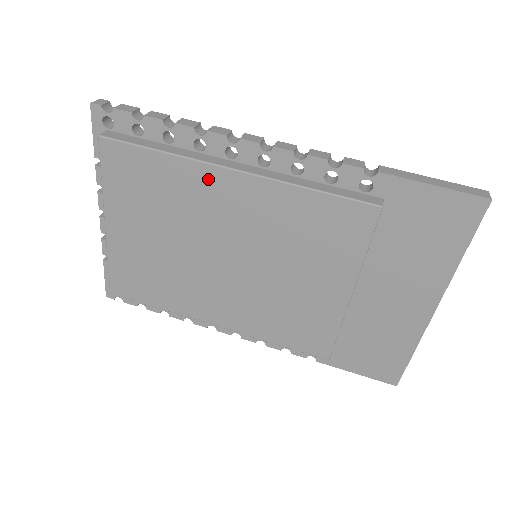
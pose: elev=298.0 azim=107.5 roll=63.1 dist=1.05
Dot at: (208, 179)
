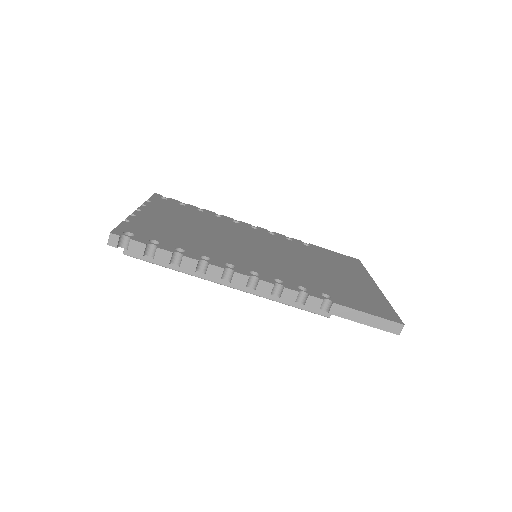
Dot at: occluded
